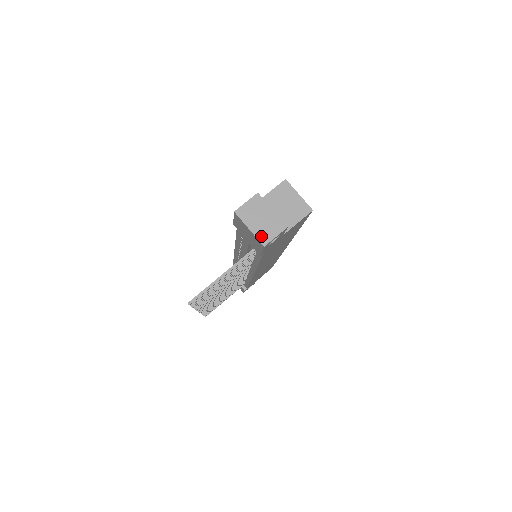
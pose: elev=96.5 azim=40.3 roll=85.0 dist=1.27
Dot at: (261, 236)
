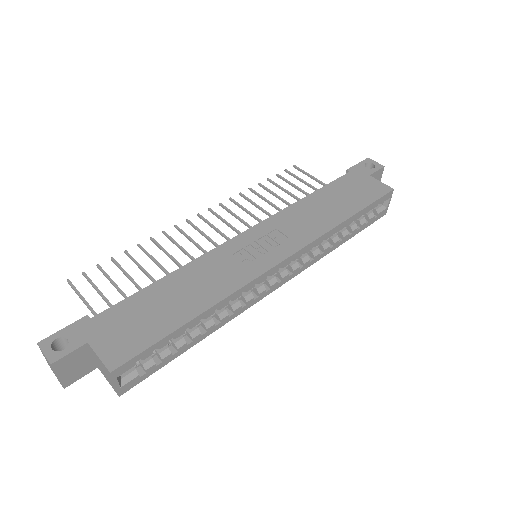
Dot at: occluded
